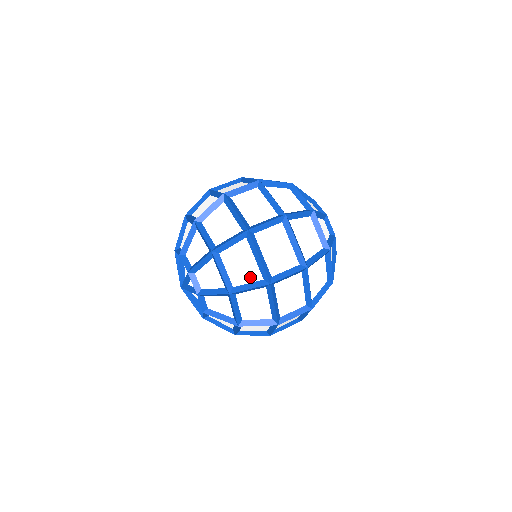
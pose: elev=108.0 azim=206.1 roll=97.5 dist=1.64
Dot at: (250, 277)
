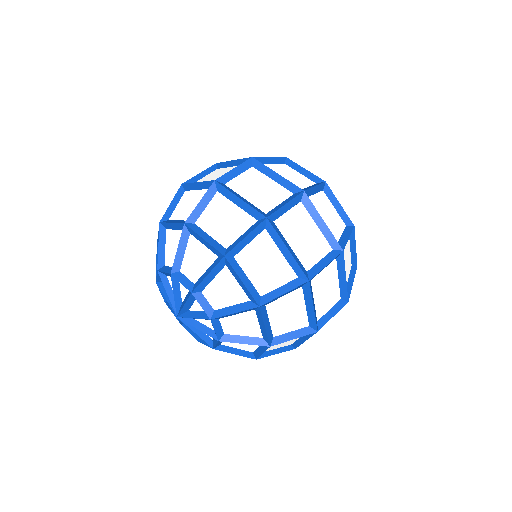
Dot at: (280, 278)
